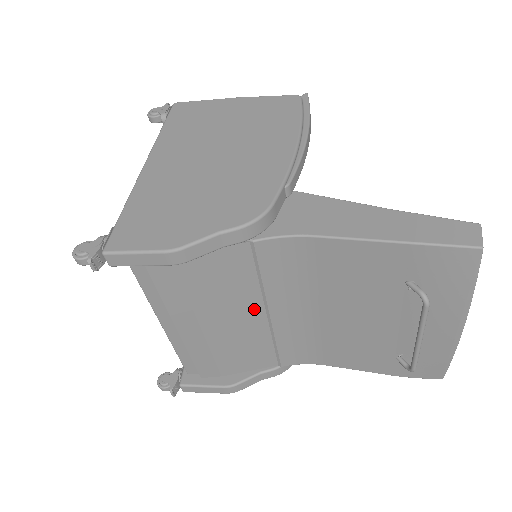
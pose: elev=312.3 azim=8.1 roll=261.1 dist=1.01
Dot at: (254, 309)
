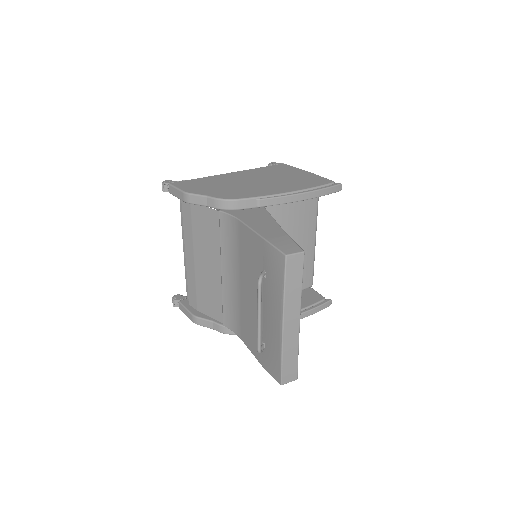
Dot at: (216, 263)
